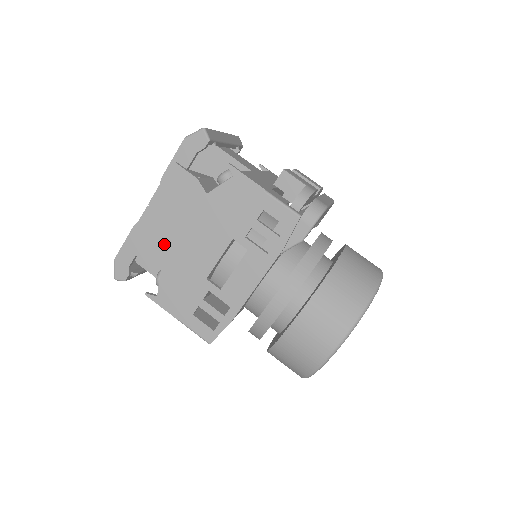
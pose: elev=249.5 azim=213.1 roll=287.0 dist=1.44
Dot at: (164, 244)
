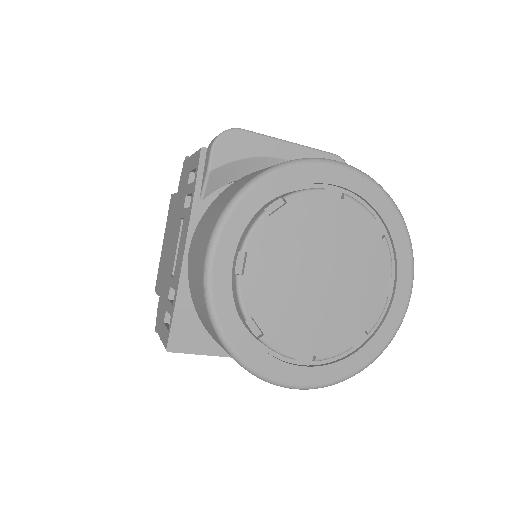
Dot at: (164, 267)
